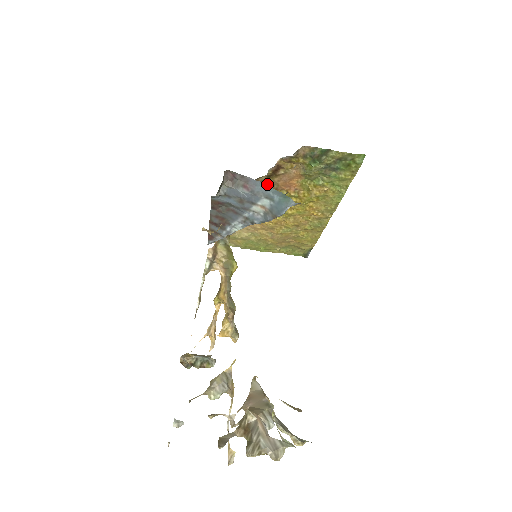
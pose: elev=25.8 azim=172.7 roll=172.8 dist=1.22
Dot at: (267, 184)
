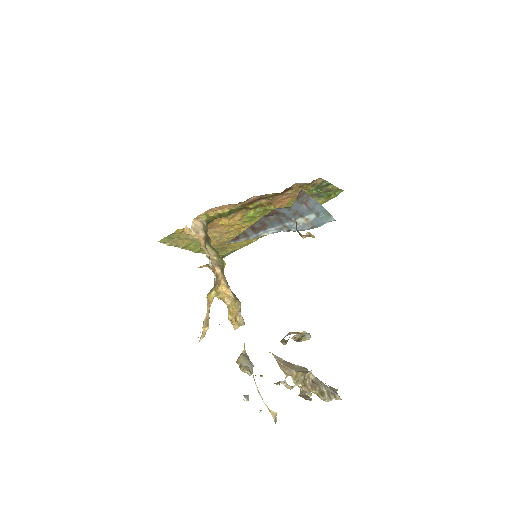
Dot at: (267, 199)
